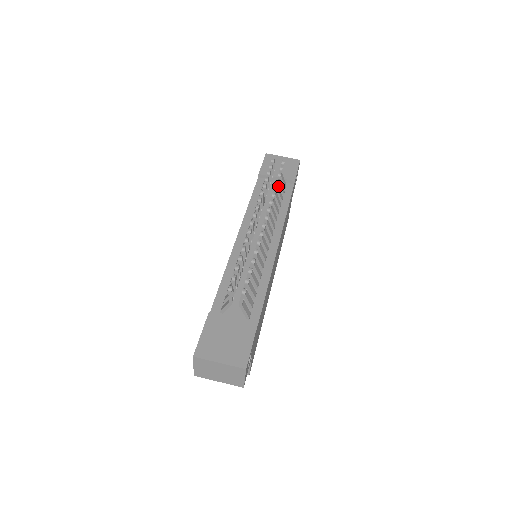
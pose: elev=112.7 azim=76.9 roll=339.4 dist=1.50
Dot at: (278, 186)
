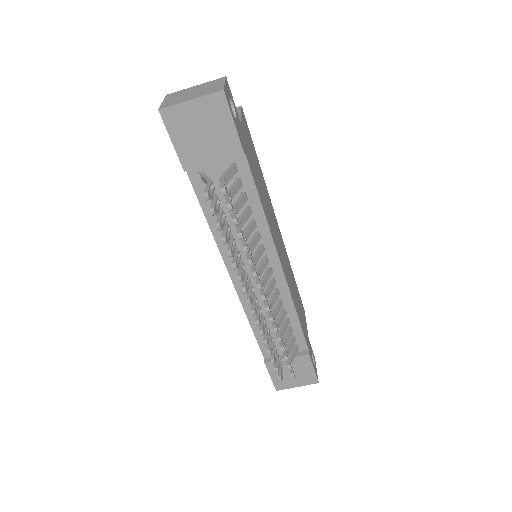
Dot at: (235, 207)
